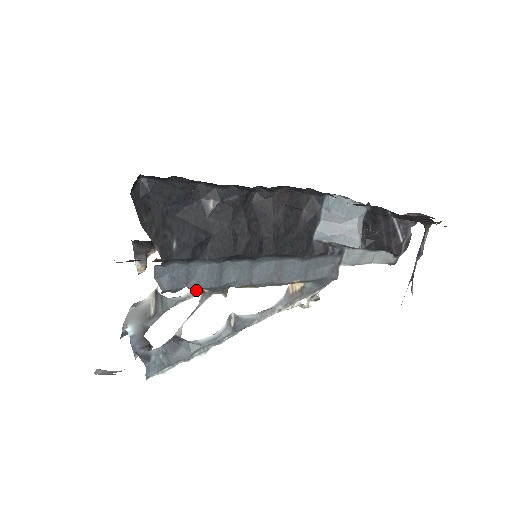
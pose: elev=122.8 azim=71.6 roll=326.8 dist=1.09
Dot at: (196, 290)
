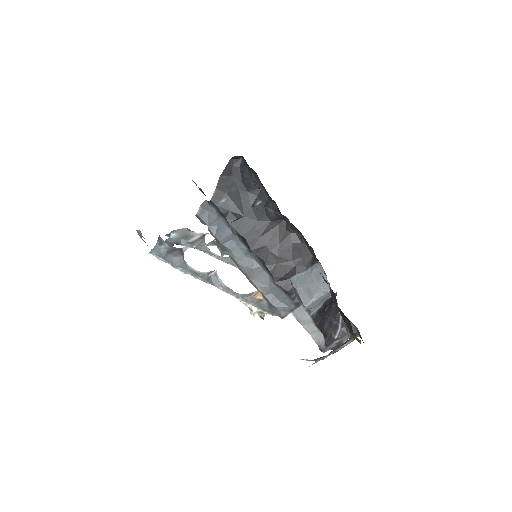
Dot at: (211, 233)
